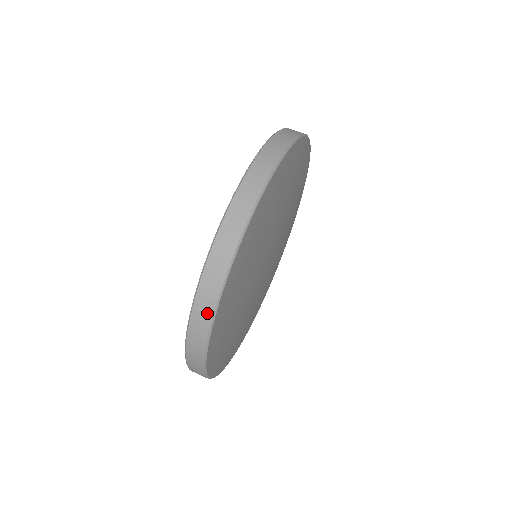
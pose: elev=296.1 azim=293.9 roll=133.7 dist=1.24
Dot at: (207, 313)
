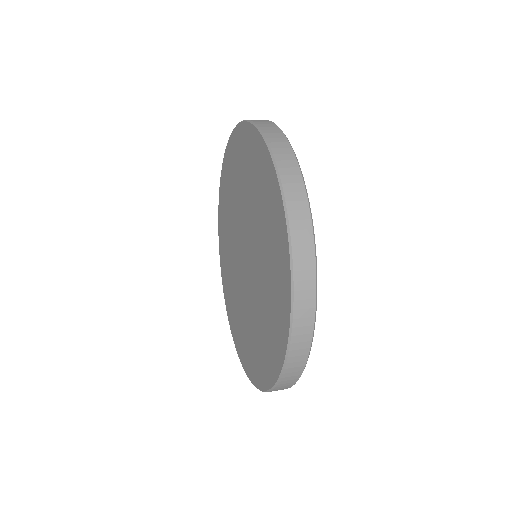
Dot at: (299, 190)
